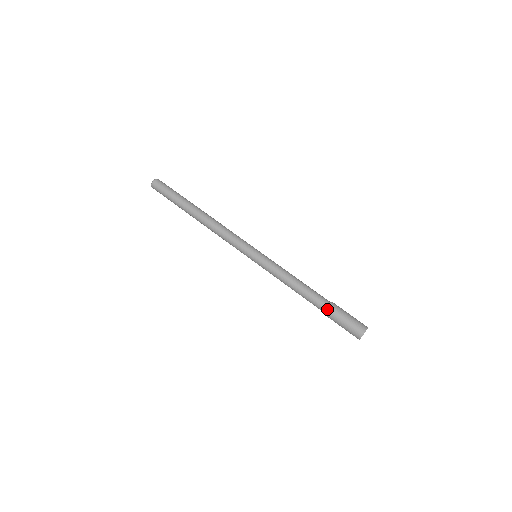
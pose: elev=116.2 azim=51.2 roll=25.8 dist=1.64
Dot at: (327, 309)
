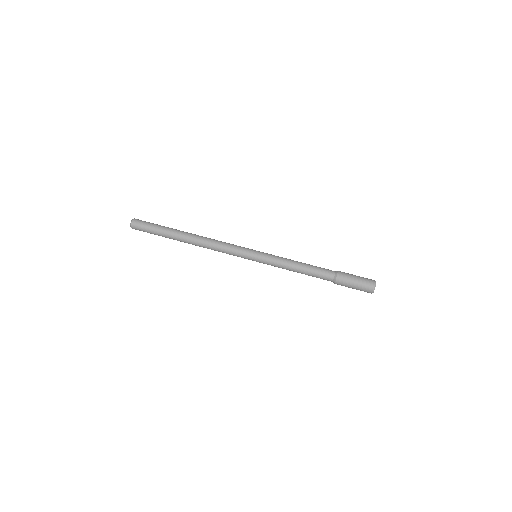
Dot at: (336, 282)
